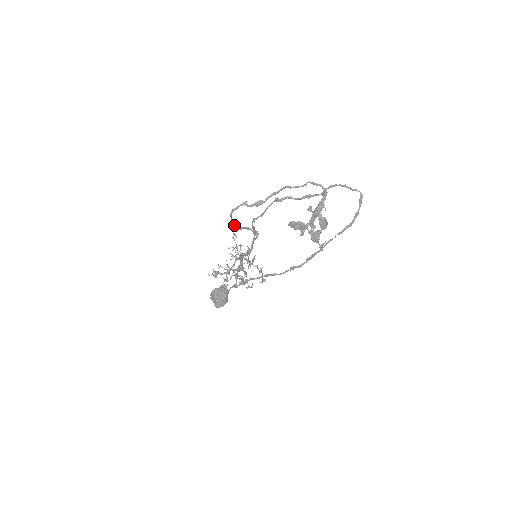
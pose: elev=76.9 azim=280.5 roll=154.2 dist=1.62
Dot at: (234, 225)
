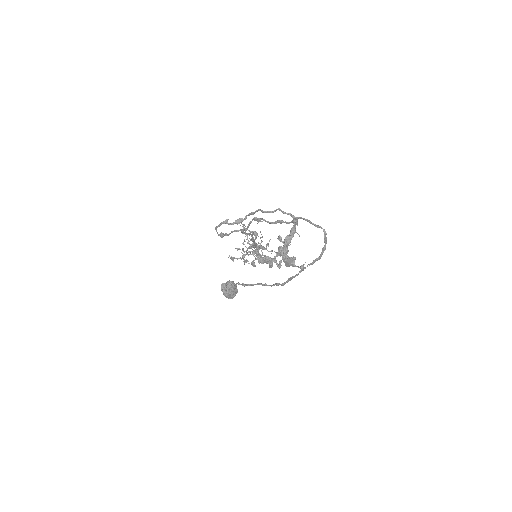
Dot at: (224, 235)
